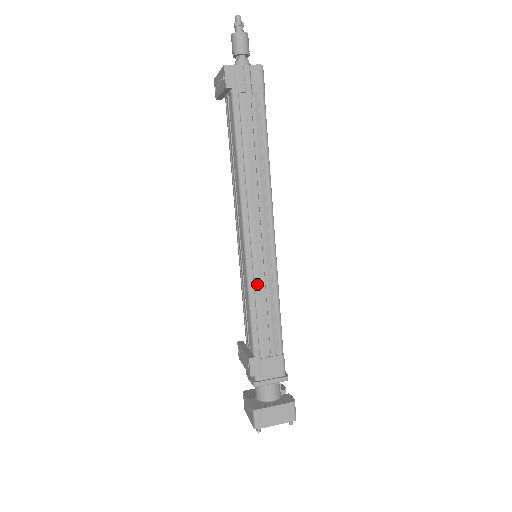
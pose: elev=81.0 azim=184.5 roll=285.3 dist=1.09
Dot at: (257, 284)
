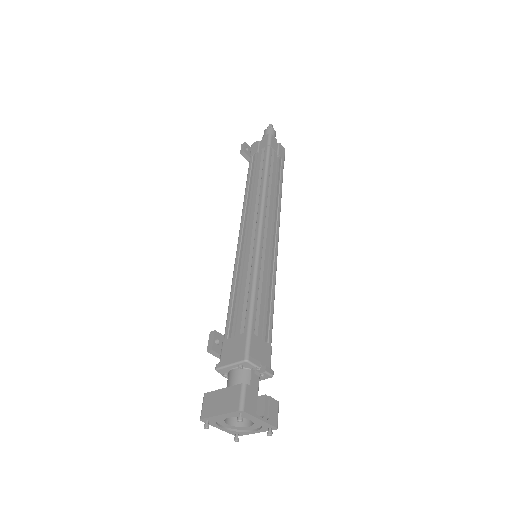
Dot at: (239, 269)
